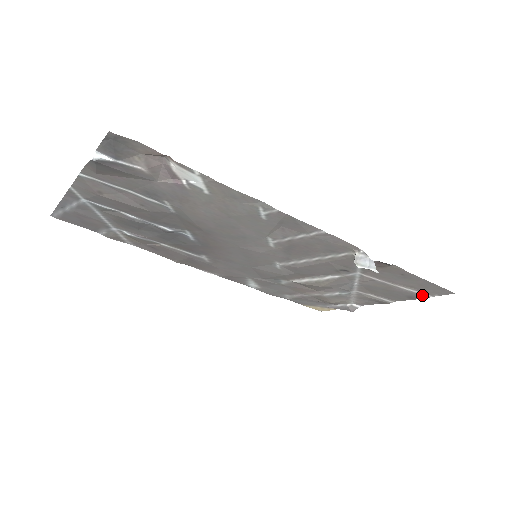
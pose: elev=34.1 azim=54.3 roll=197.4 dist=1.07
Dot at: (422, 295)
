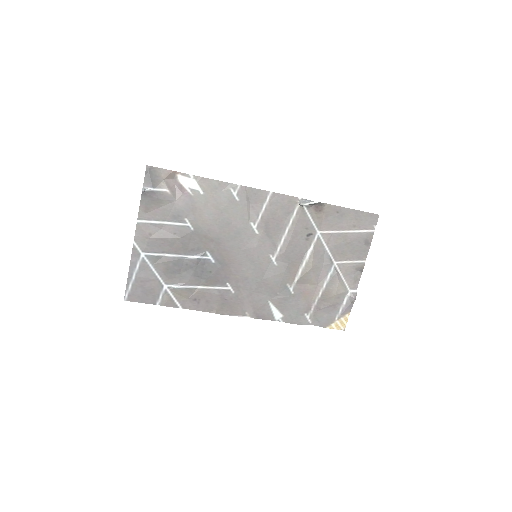
Dot at: (368, 233)
